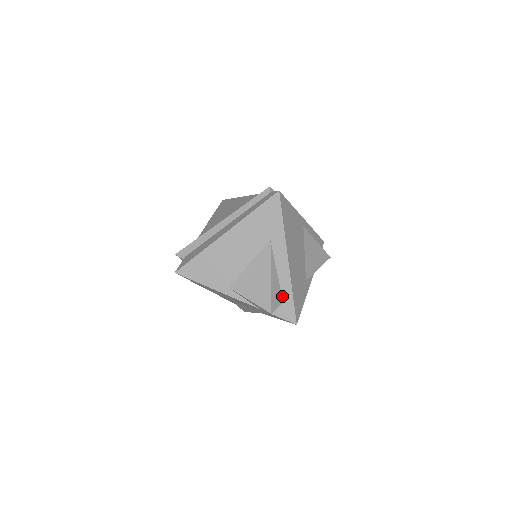
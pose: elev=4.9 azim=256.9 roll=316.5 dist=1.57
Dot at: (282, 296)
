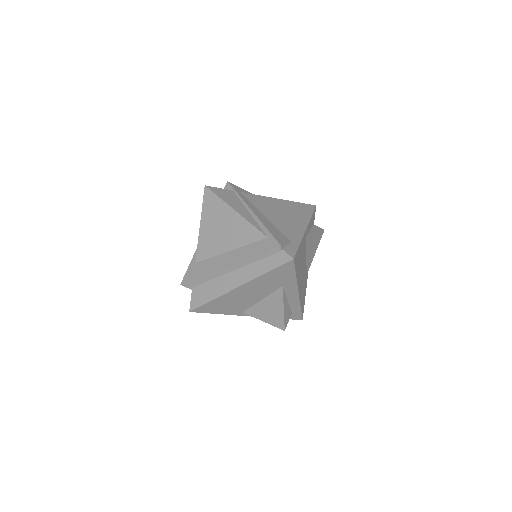
Dot at: (291, 310)
